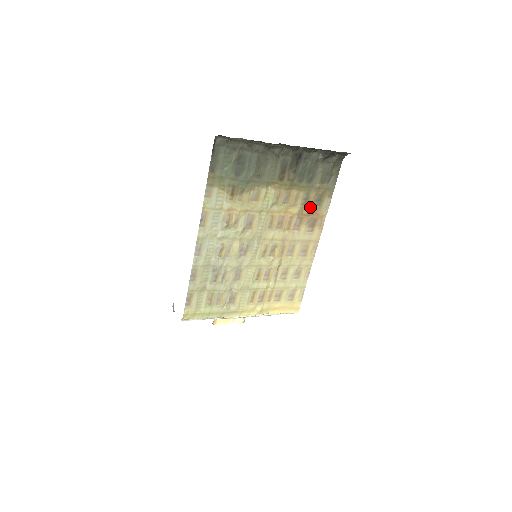
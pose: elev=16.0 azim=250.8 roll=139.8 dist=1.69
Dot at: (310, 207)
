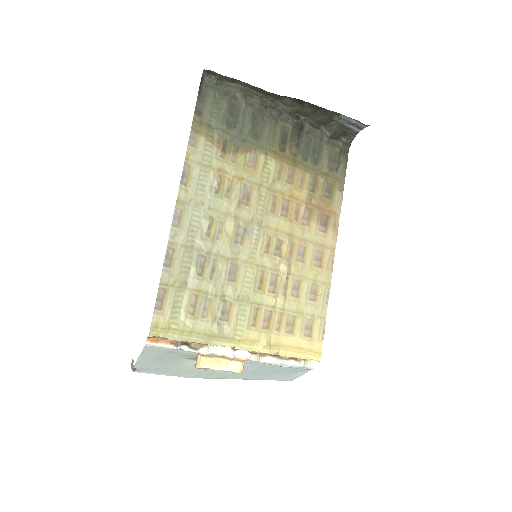
Dot at: (319, 198)
